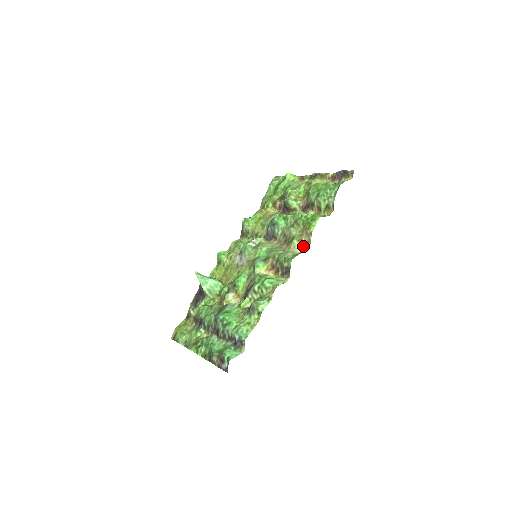
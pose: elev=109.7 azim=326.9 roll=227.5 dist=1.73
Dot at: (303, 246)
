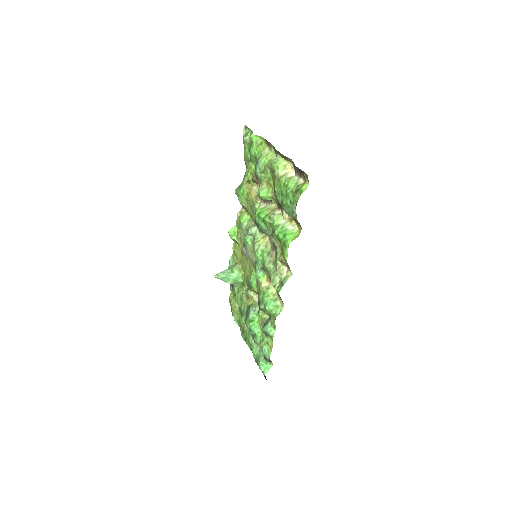
Dot at: (287, 267)
